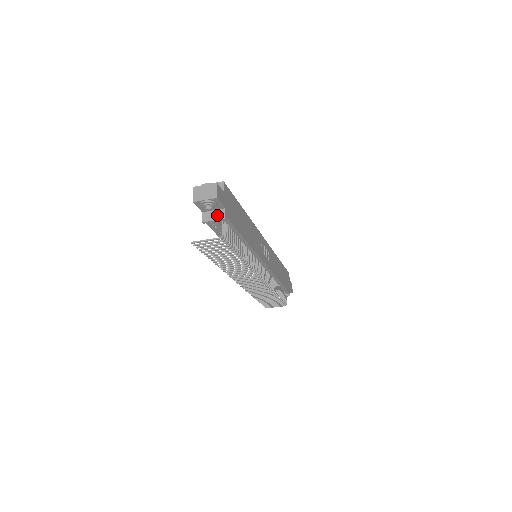
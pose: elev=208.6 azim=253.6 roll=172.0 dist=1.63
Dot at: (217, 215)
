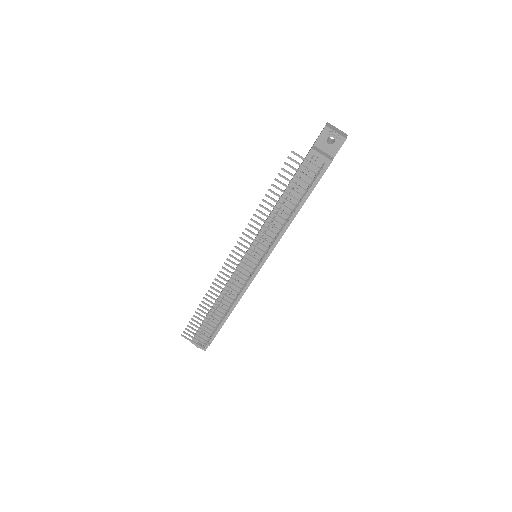
Dot at: (326, 155)
